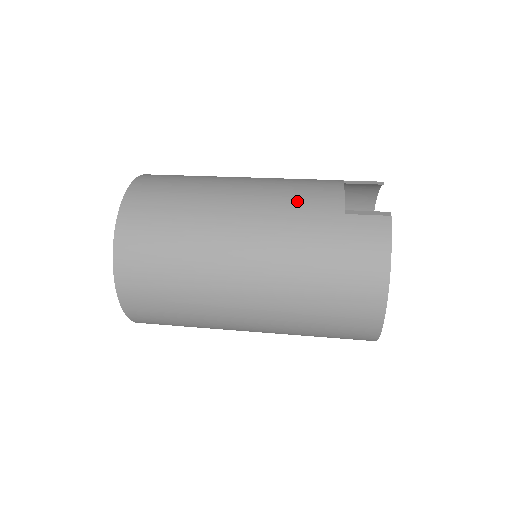
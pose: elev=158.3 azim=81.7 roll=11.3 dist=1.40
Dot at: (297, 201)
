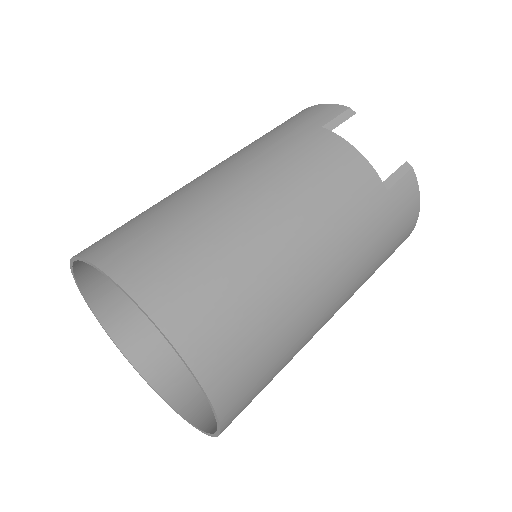
Dot at: (349, 204)
